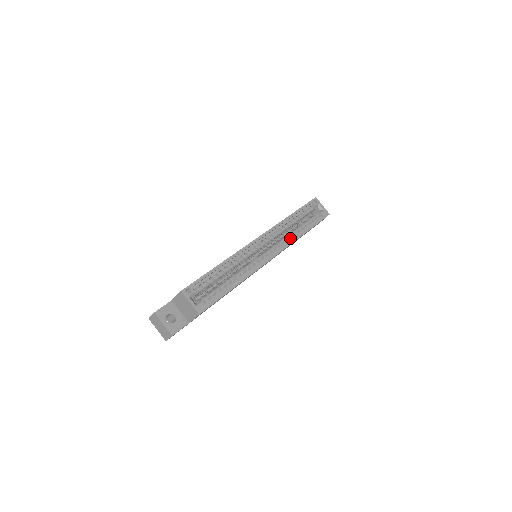
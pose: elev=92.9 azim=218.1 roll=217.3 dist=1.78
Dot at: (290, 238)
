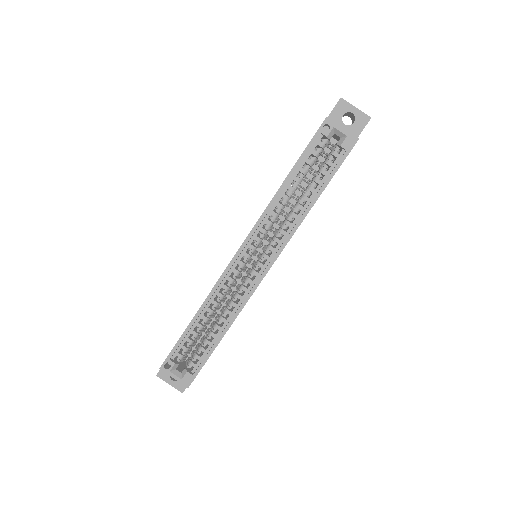
Dot at: (294, 217)
